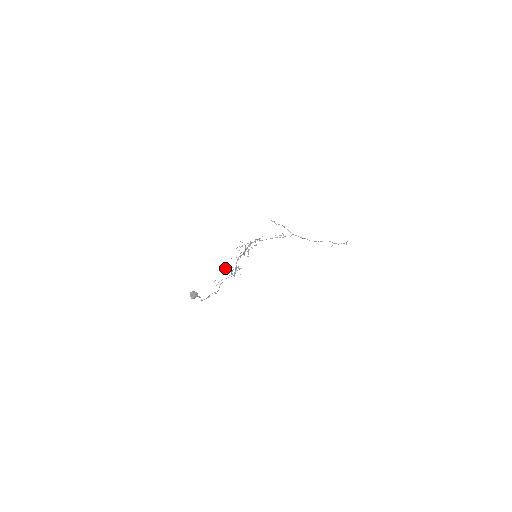
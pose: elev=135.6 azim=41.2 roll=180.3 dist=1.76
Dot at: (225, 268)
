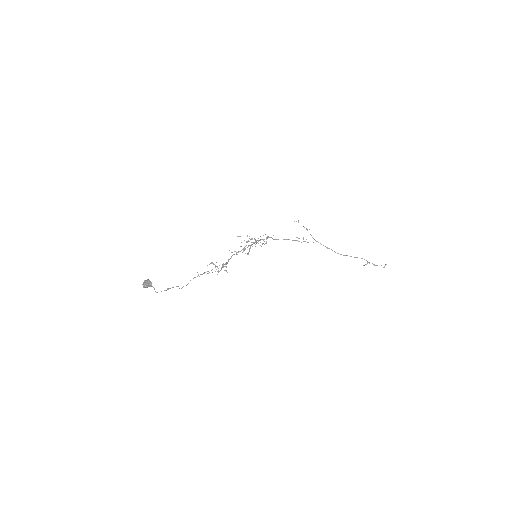
Dot at: occluded
